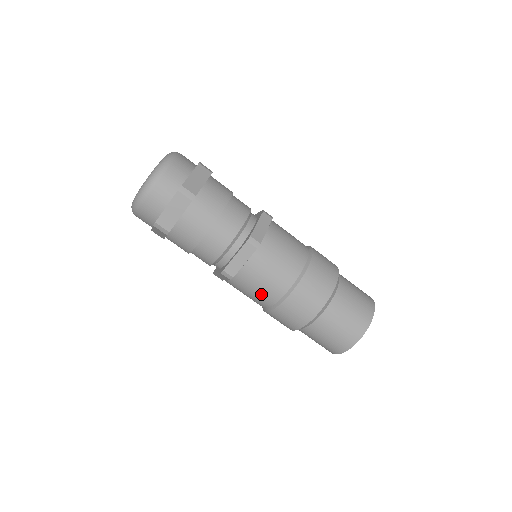
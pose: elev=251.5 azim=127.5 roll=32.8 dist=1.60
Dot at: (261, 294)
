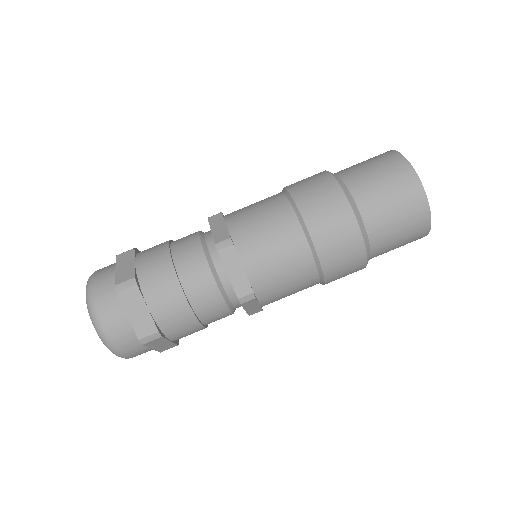
Dot at: (274, 223)
